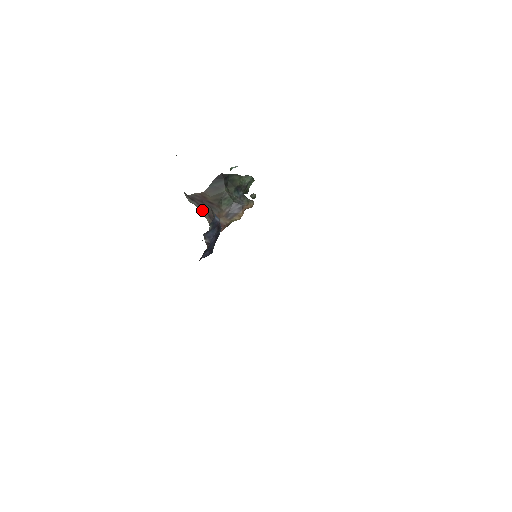
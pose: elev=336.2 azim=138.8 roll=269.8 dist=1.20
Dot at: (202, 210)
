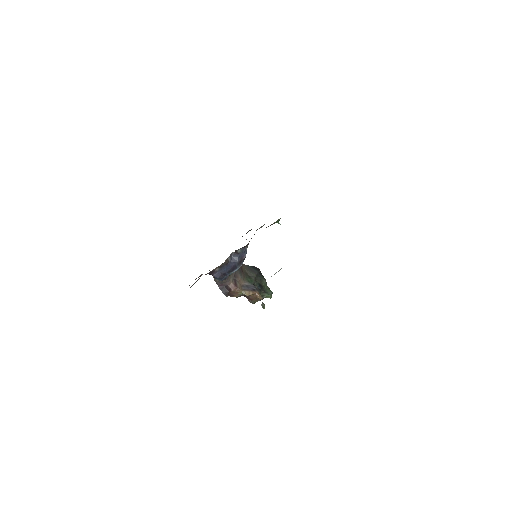
Dot at: occluded
